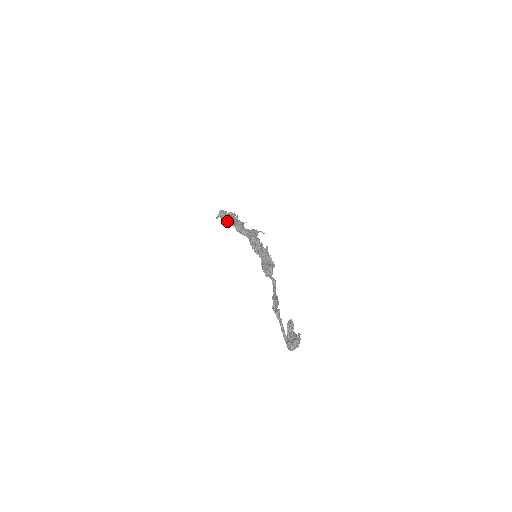
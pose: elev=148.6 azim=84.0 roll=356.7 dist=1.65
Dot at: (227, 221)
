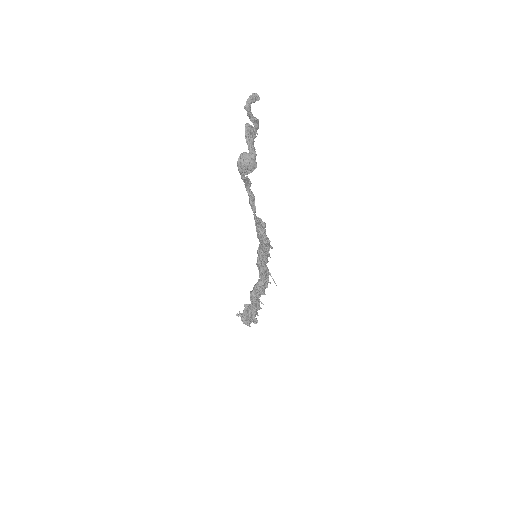
Dot at: (246, 305)
